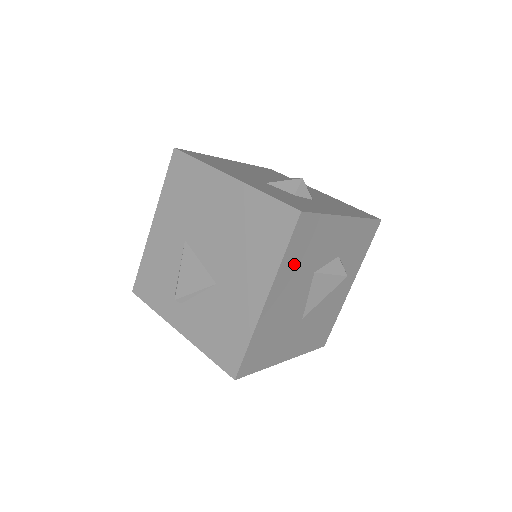
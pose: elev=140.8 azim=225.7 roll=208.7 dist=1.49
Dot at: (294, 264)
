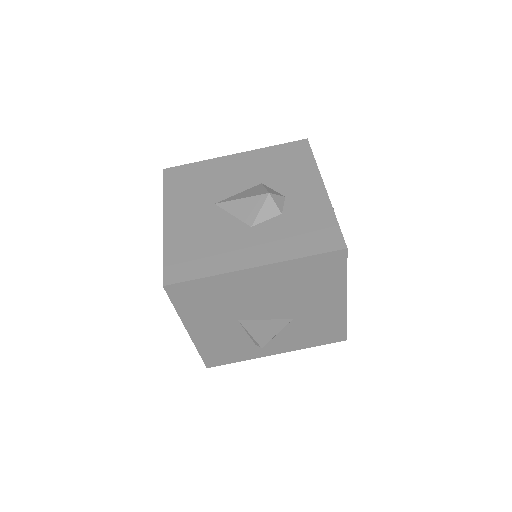
Dot at: occluded
